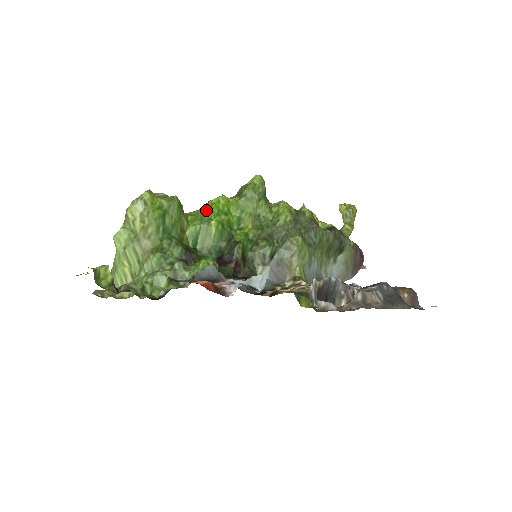
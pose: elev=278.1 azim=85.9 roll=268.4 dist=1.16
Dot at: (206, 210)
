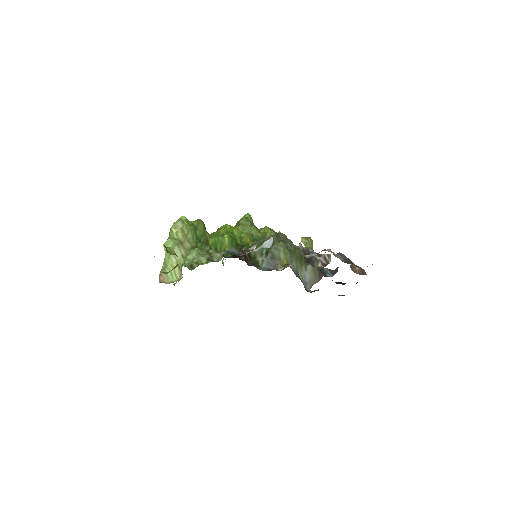
Dot at: (219, 230)
